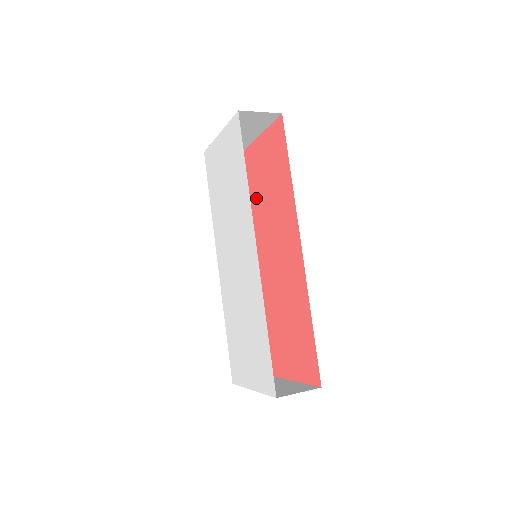
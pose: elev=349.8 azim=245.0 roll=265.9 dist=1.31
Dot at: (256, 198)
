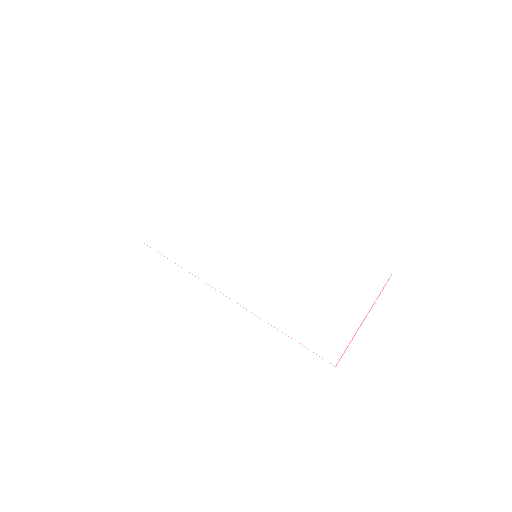
Dot at: occluded
